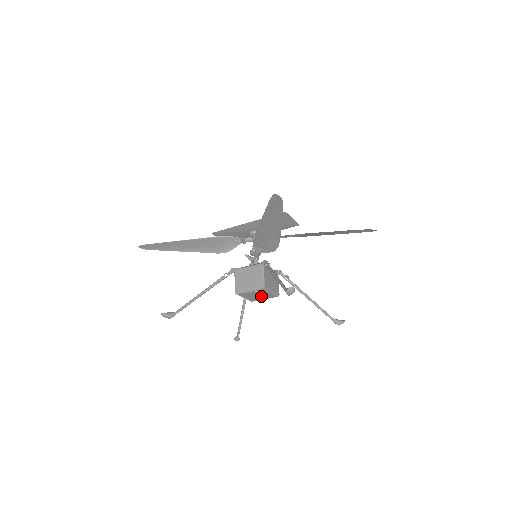
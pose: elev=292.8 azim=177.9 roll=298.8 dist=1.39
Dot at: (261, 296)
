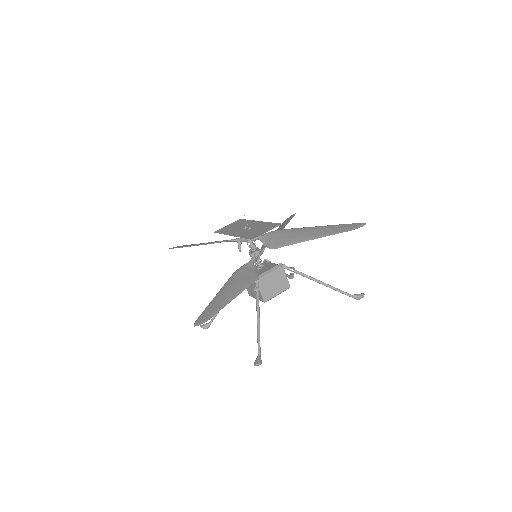
Dot at: occluded
